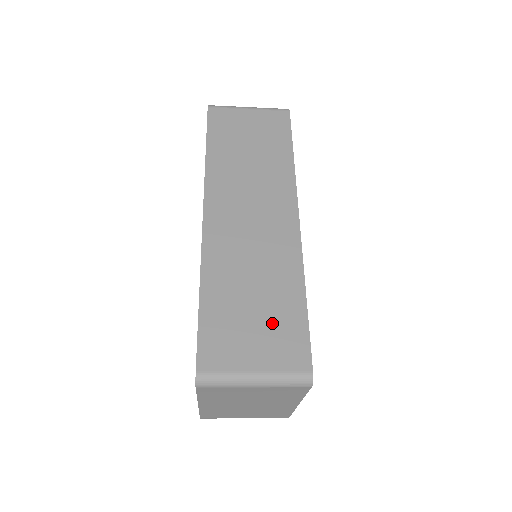
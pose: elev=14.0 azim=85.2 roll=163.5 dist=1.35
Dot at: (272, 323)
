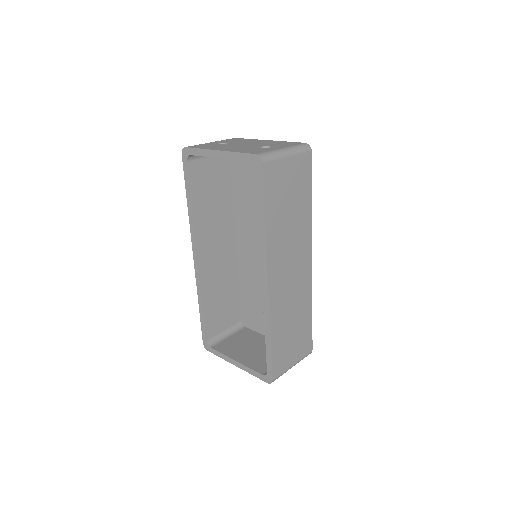
Dot at: (300, 336)
